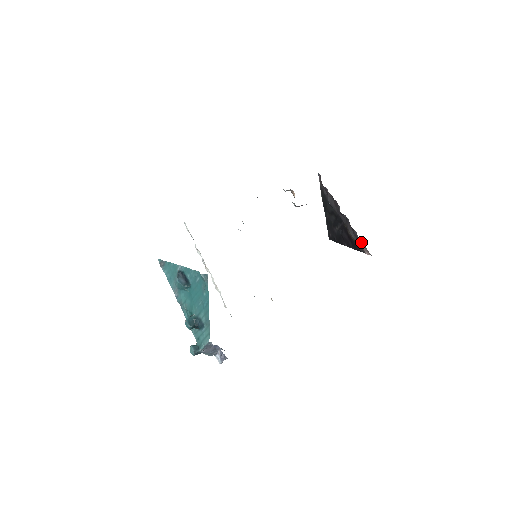
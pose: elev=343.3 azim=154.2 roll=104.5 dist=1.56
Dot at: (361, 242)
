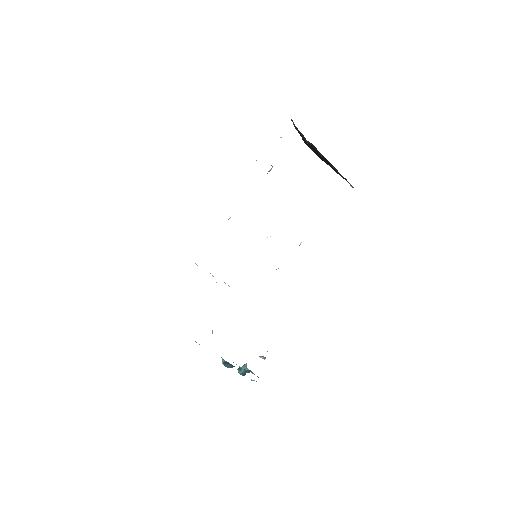
Dot at: occluded
